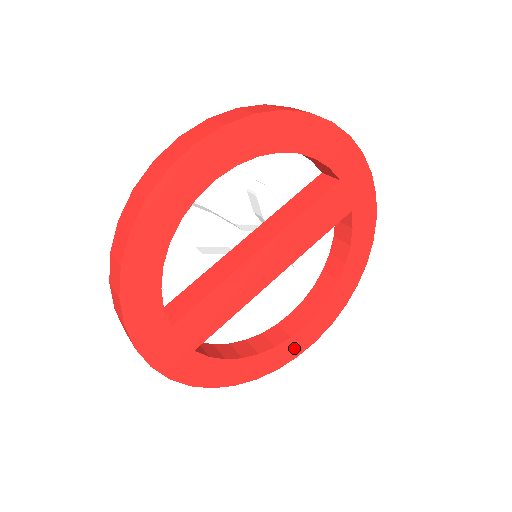
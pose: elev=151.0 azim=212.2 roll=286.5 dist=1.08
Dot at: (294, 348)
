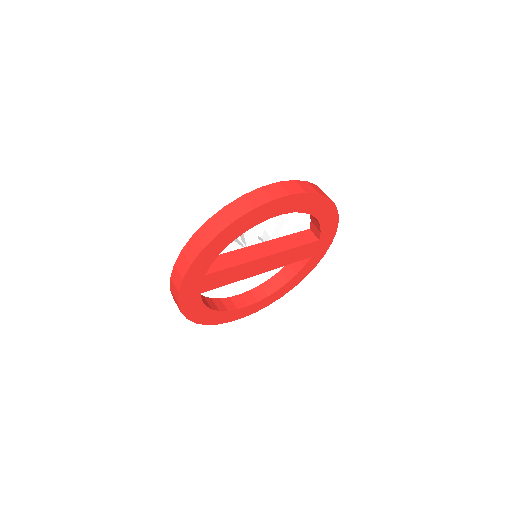
Dot at: (233, 316)
